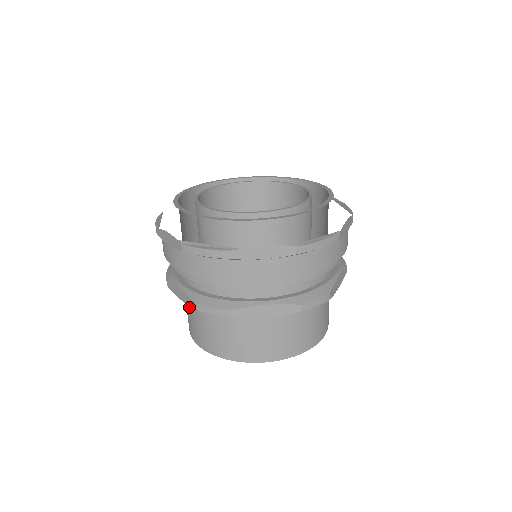
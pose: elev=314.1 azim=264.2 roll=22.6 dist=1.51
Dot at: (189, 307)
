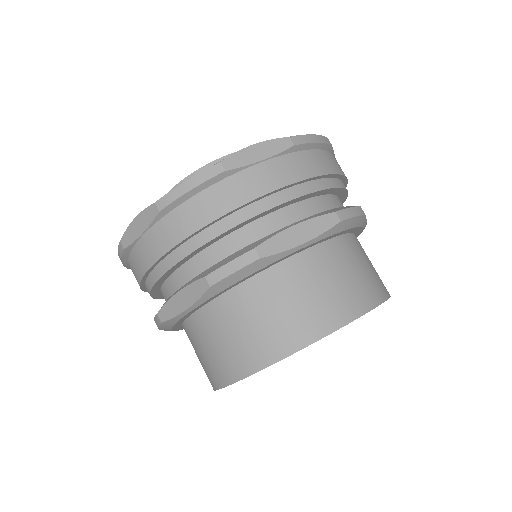
Dot at: (201, 334)
